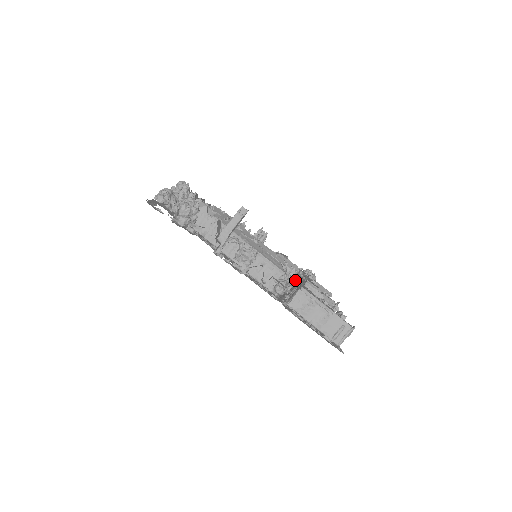
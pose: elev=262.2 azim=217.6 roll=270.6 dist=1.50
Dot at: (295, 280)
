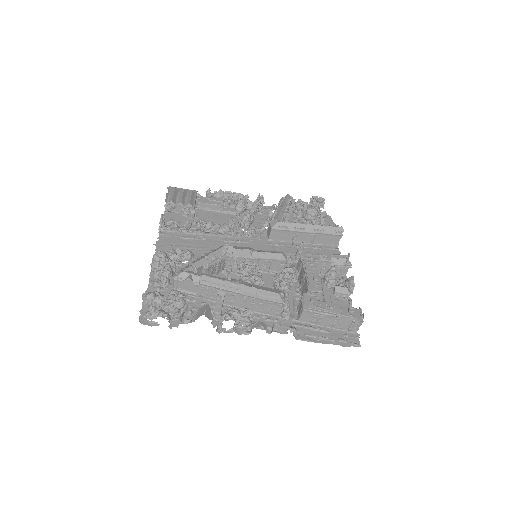
Dot at: (300, 267)
